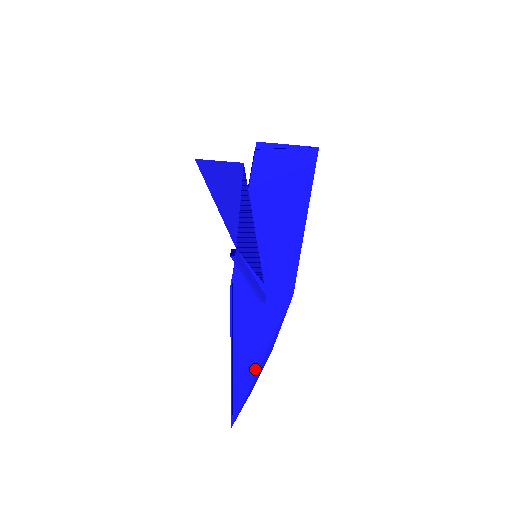
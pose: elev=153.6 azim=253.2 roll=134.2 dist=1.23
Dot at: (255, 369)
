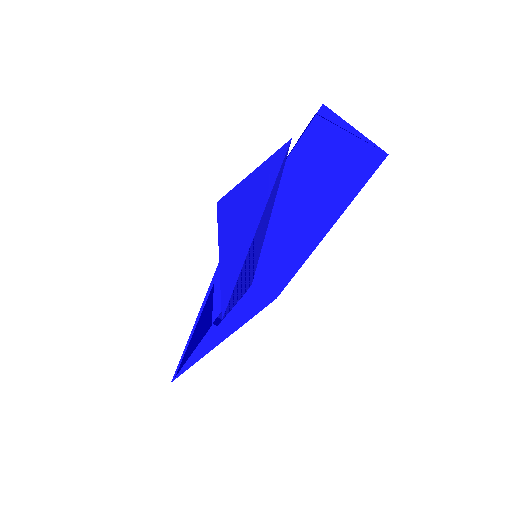
Dot at: (211, 346)
